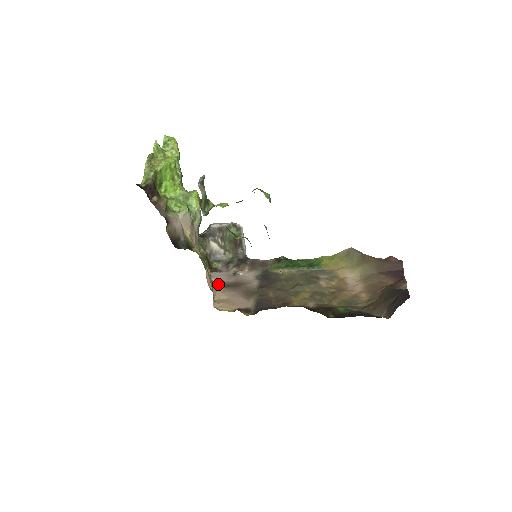
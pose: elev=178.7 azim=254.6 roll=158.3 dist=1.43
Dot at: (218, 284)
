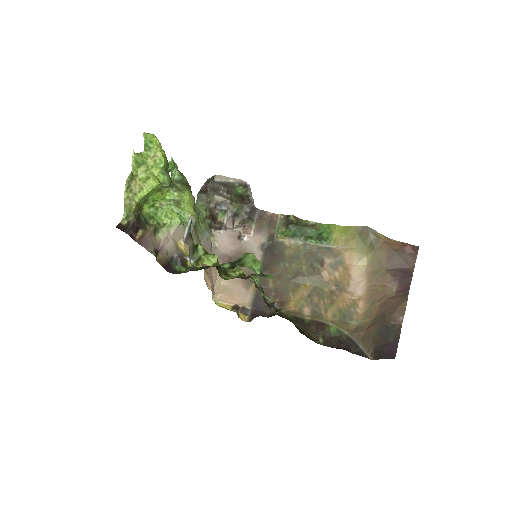
Dot at: (220, 261)
